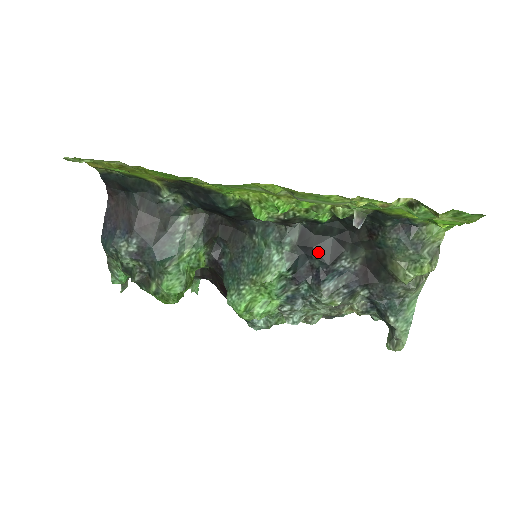
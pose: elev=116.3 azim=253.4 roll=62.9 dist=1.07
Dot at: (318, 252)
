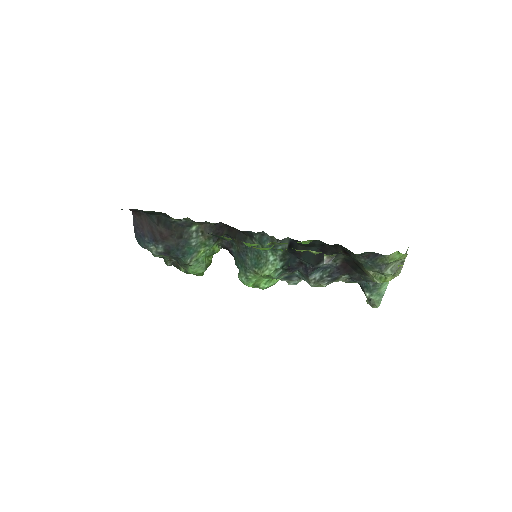
Dot at: (305, 257)
